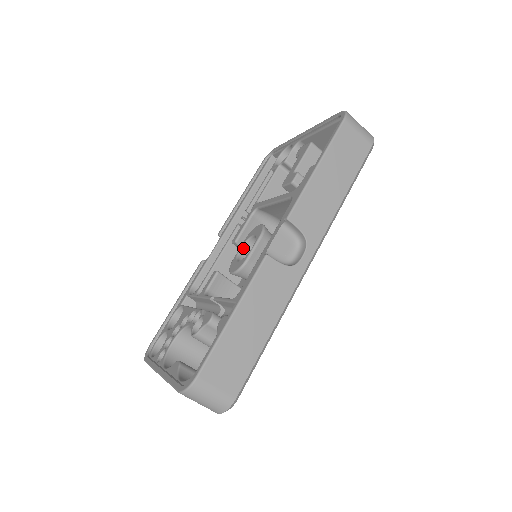
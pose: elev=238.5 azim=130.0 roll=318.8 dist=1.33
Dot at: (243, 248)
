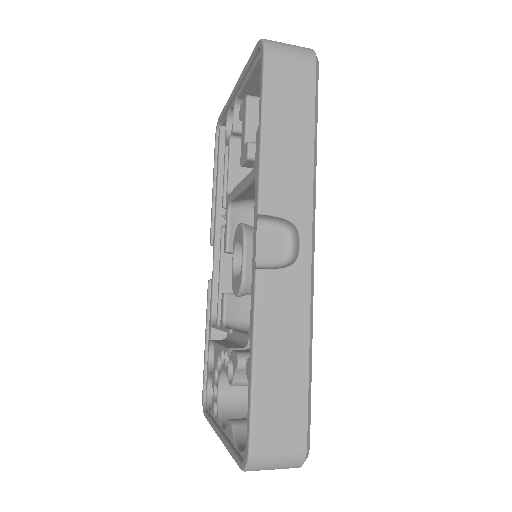
Dot at: (236, 258)
